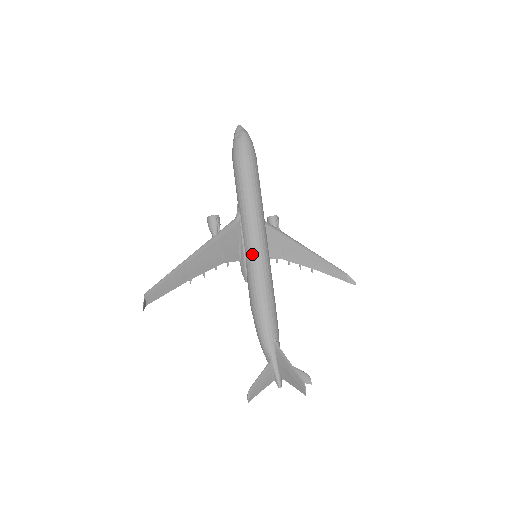
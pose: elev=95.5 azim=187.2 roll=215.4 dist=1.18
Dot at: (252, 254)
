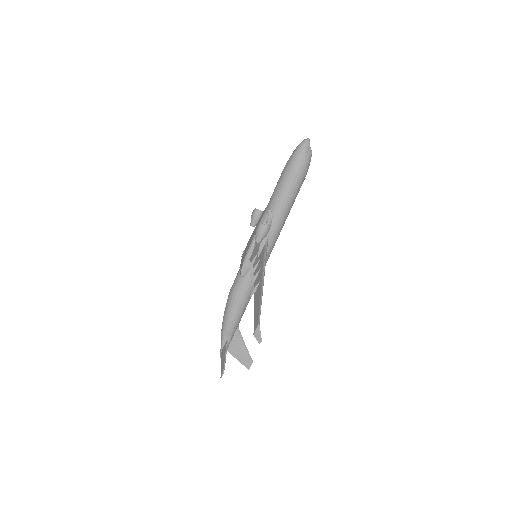
Dot at: occluded
